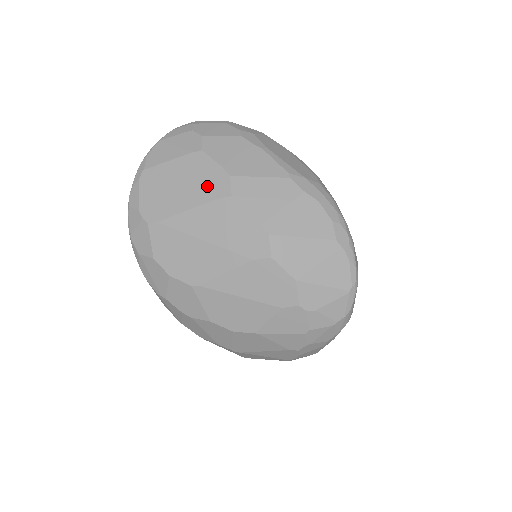
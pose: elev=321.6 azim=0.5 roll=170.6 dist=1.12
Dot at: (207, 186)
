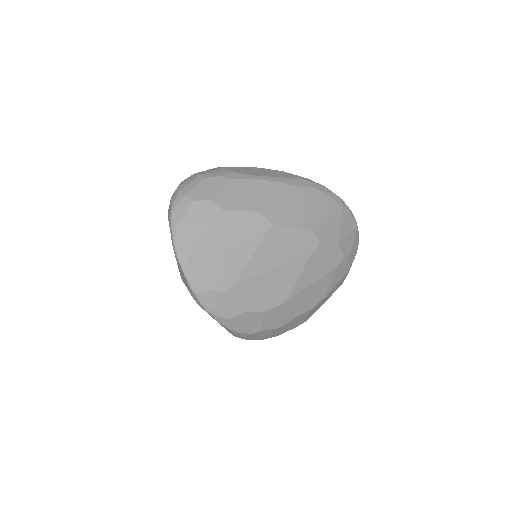
Dot at: (250, 232)
